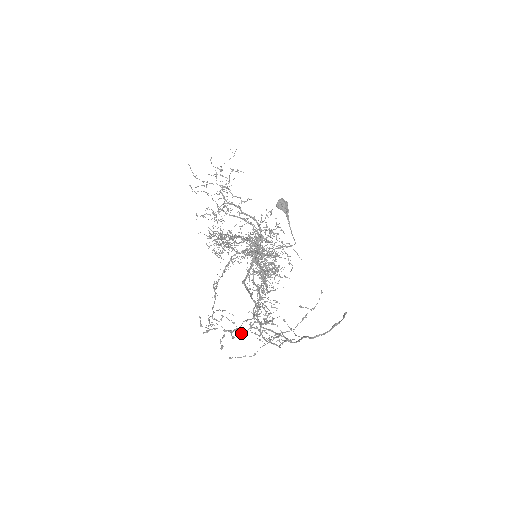
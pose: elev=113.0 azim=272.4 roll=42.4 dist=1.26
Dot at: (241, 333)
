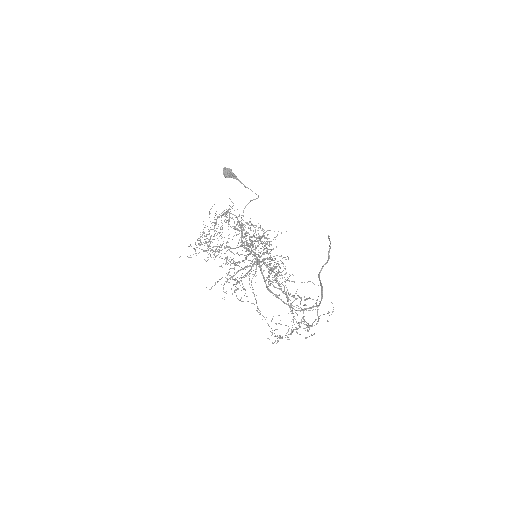
Dot at: (297, 332)
